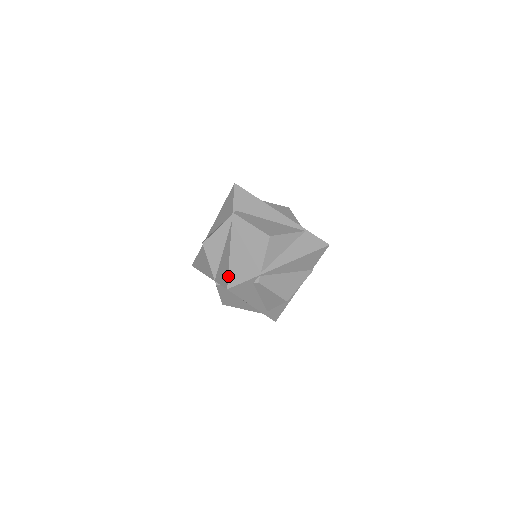
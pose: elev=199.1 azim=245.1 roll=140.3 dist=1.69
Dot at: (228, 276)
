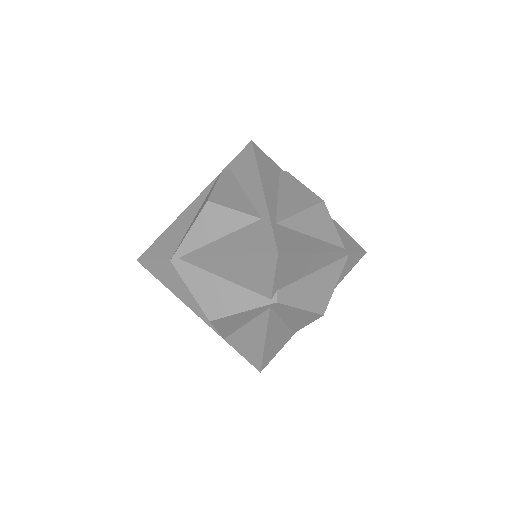
Dot at: (262, 362)
